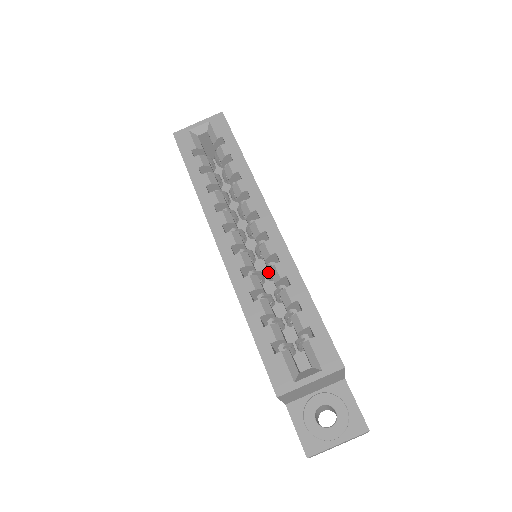
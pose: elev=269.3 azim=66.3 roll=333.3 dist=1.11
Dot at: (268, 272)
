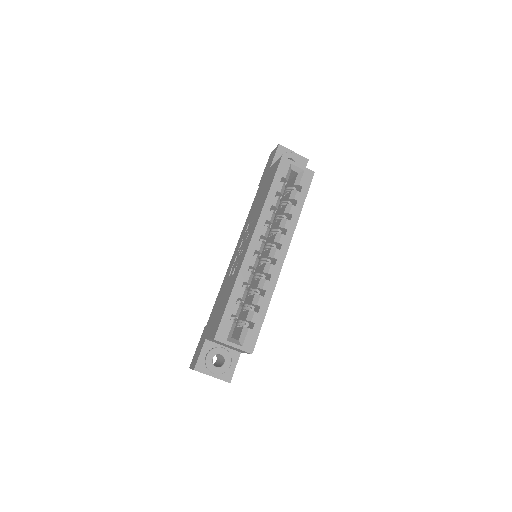
Dot at: (258, 277)
